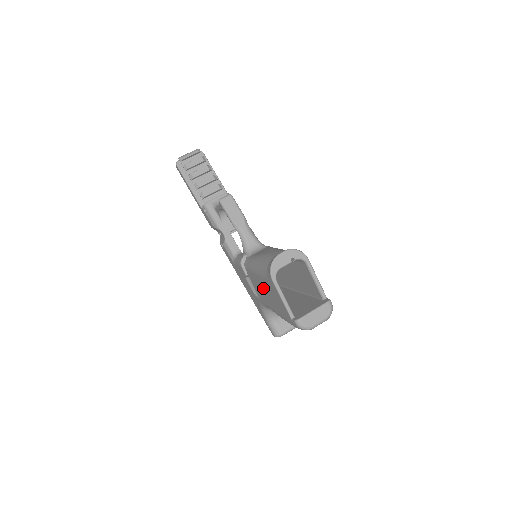
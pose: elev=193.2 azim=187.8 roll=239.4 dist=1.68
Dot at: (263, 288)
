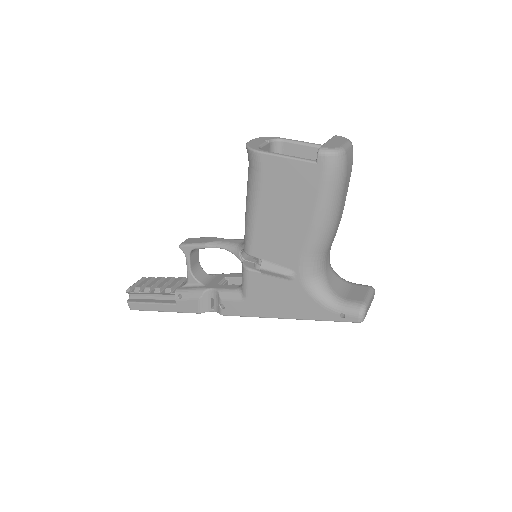
Dot at: (275, 218)
